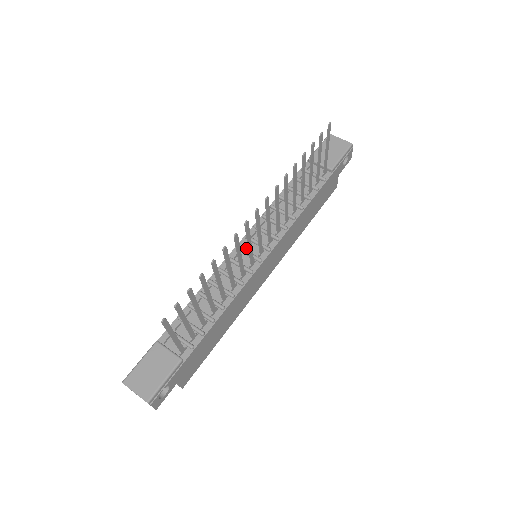
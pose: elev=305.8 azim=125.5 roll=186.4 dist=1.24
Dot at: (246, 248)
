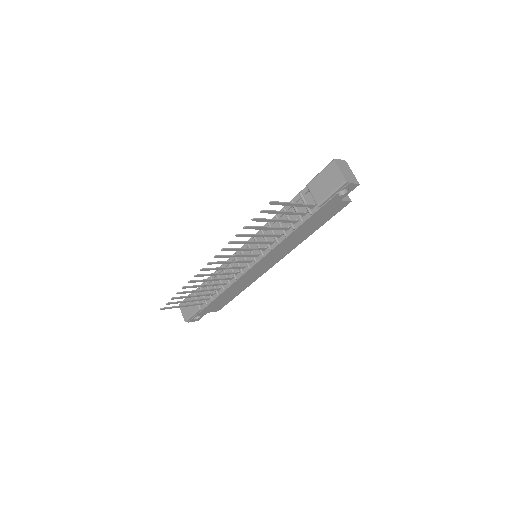
Dot at: (245, 252)
